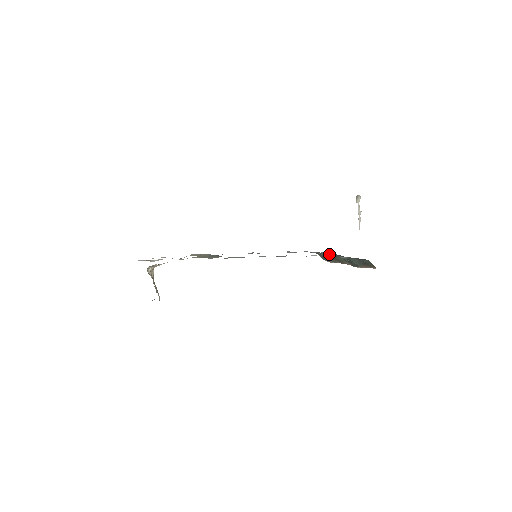
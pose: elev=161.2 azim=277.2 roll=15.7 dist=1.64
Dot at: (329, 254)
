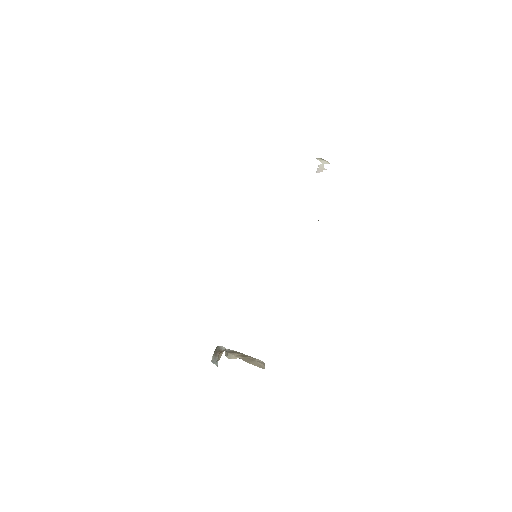
Dot at: occluded
